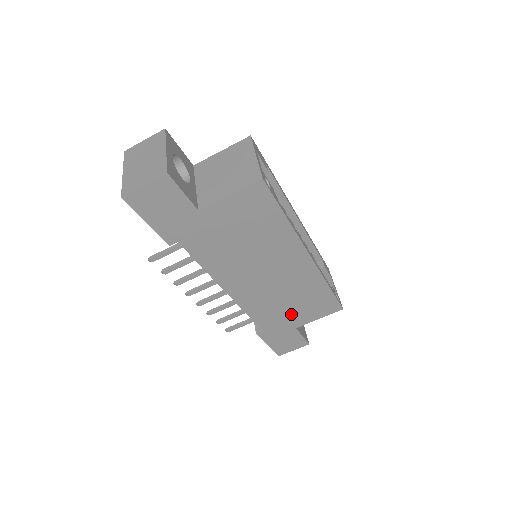
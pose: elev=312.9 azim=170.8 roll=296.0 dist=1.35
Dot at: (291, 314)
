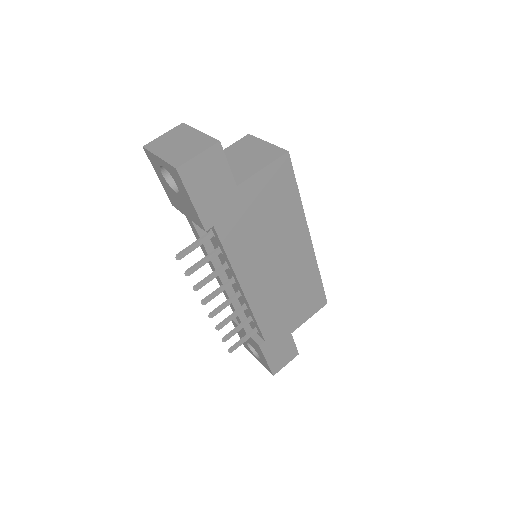
Dot at: (289, 315)
